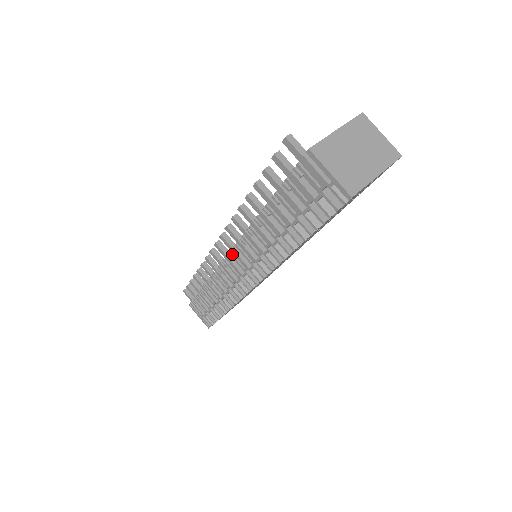
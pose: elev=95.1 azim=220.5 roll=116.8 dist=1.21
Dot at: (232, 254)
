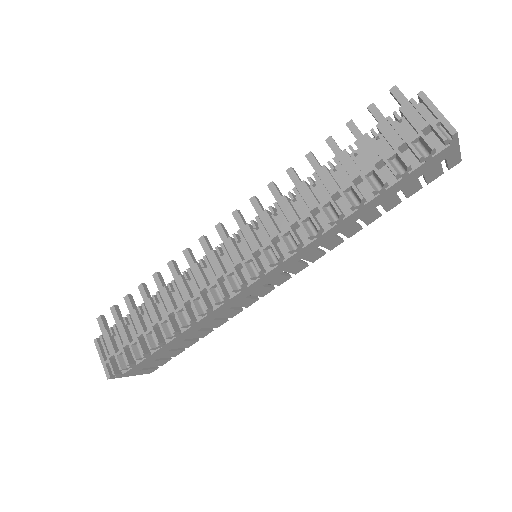
Dot at: (242, 232)
